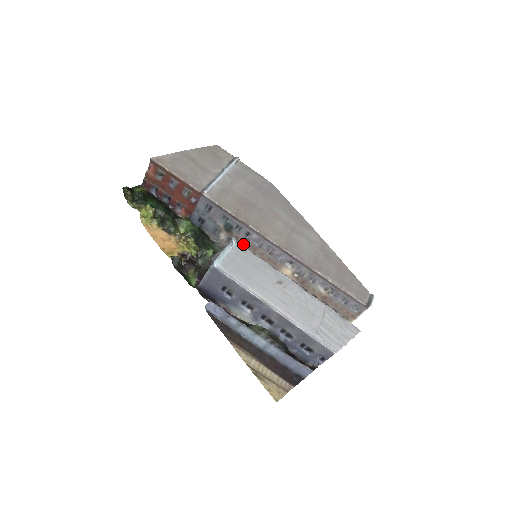
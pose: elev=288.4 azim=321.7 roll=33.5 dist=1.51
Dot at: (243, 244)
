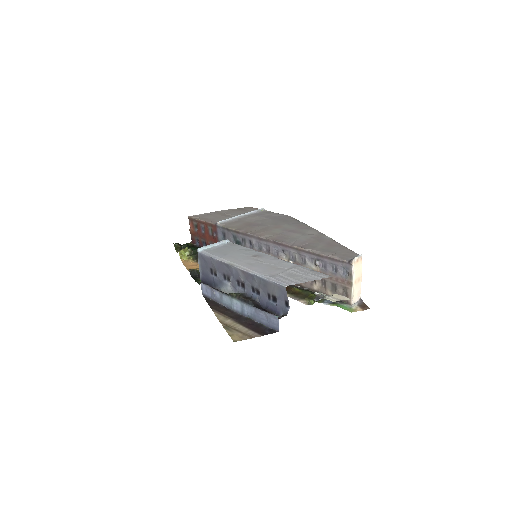
Dot at: occluded
